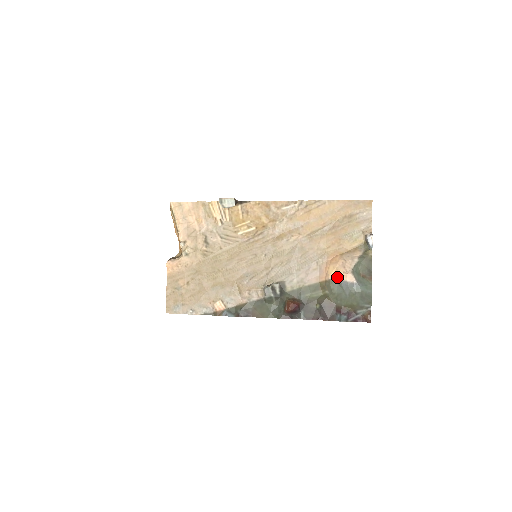
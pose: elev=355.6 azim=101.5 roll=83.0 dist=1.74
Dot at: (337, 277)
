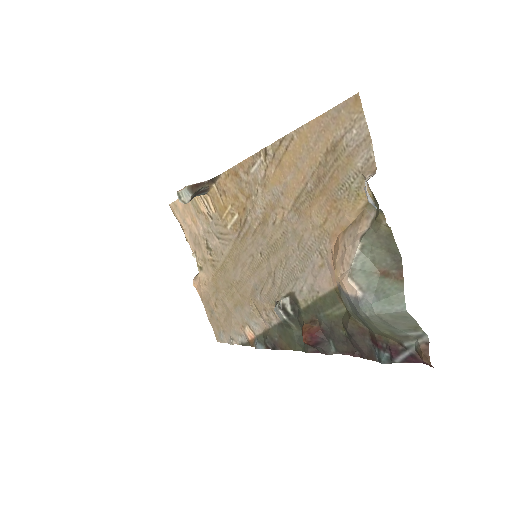
Dot at: (339, 284)
